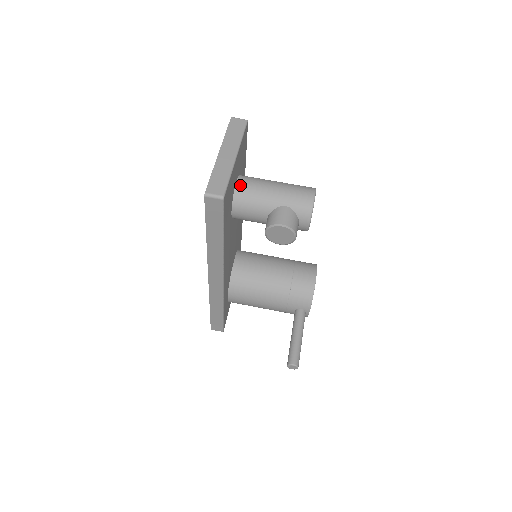
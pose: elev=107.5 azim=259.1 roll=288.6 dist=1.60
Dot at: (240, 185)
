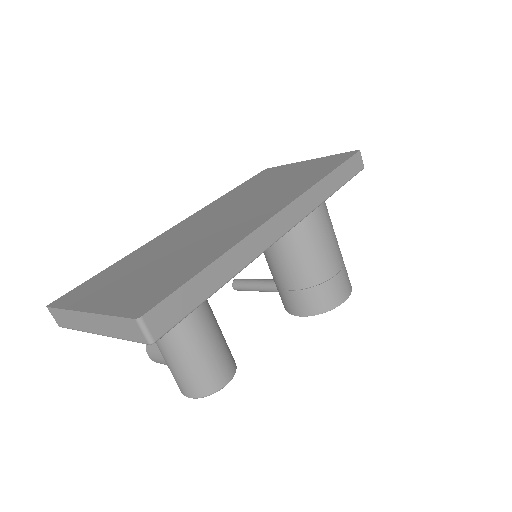
Dot at: occluded
